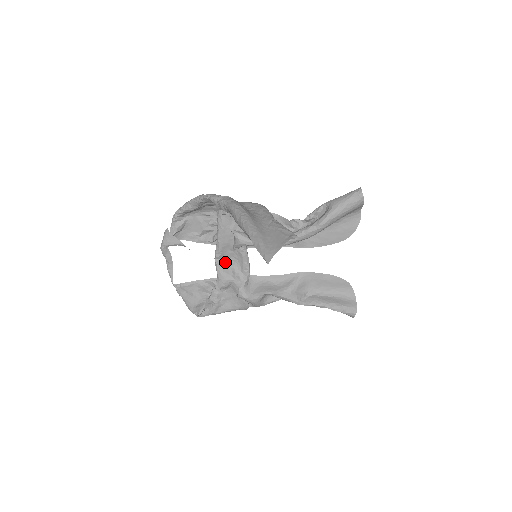
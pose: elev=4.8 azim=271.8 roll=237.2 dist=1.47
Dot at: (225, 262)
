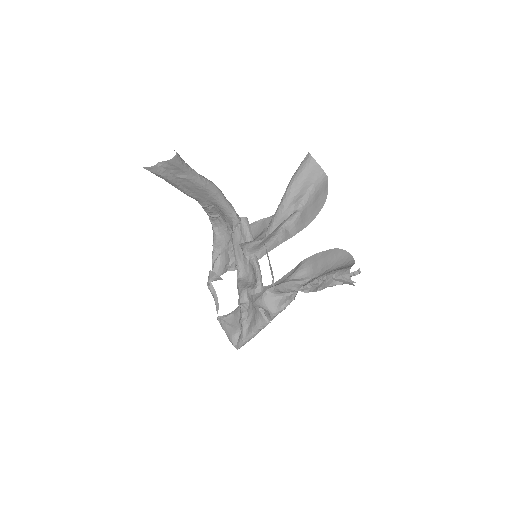
Dot at: (245, 279)
